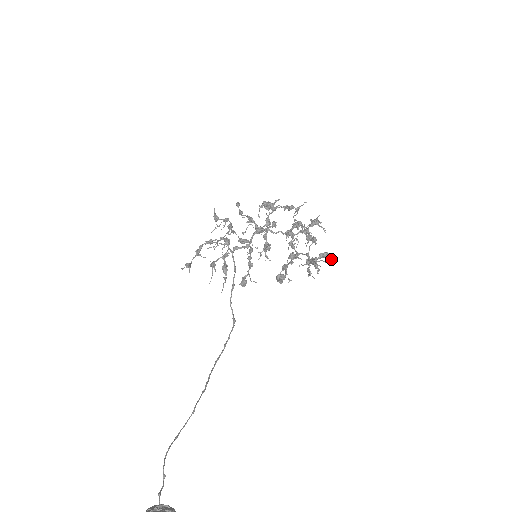
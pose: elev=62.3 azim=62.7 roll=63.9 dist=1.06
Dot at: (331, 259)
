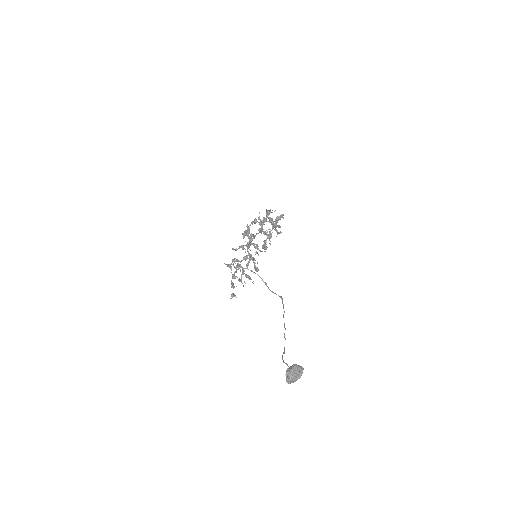
Dot at: (283, 217)
